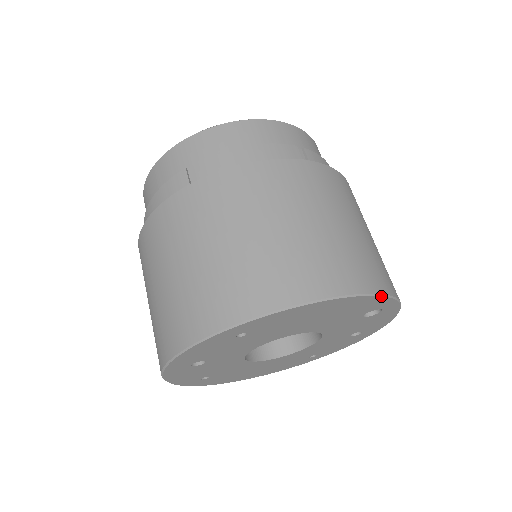
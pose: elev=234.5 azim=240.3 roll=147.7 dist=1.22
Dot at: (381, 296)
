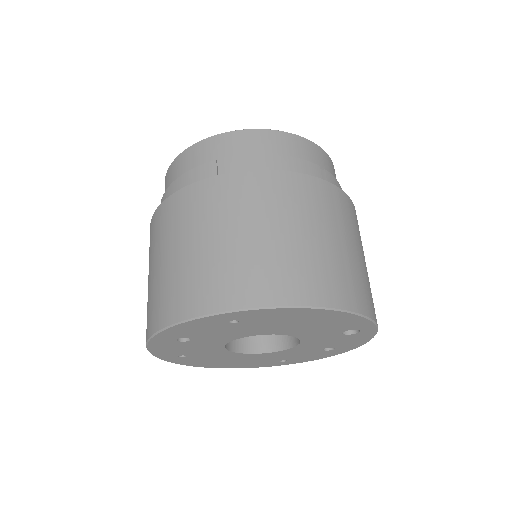
Dot at: (364, 318)
